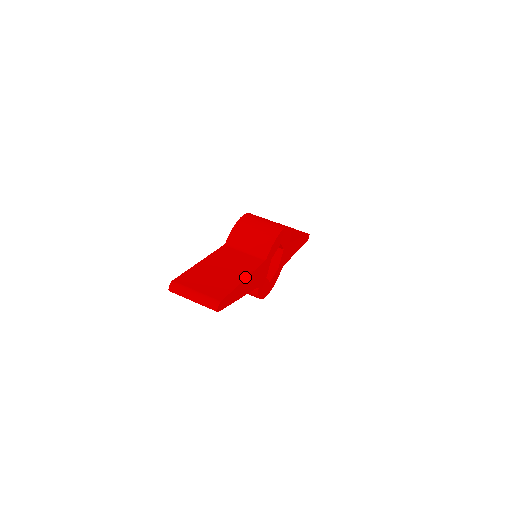
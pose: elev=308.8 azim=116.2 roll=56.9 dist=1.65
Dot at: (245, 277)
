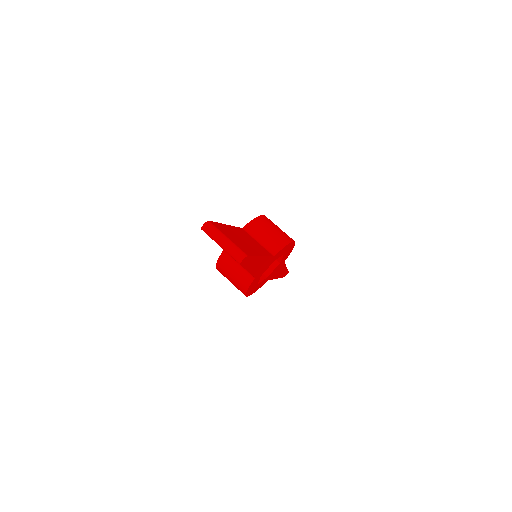
Dot at: (262, 255)
